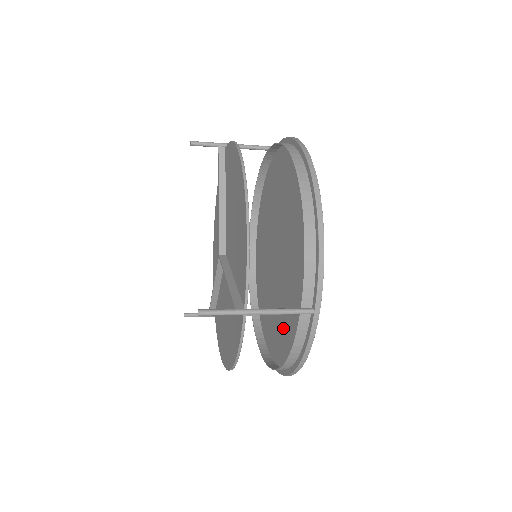
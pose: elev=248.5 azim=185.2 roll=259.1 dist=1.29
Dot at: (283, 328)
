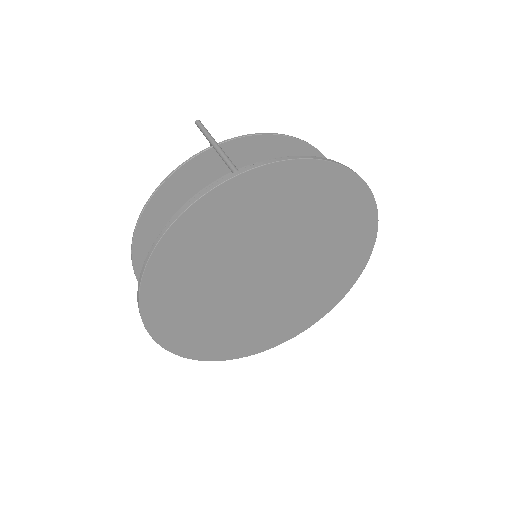
Dot at: (196, 267)
